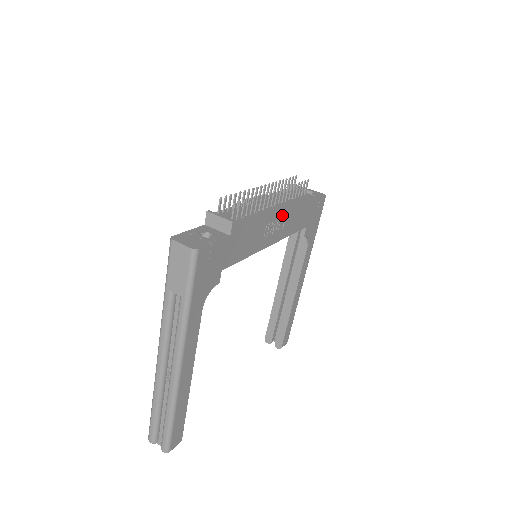
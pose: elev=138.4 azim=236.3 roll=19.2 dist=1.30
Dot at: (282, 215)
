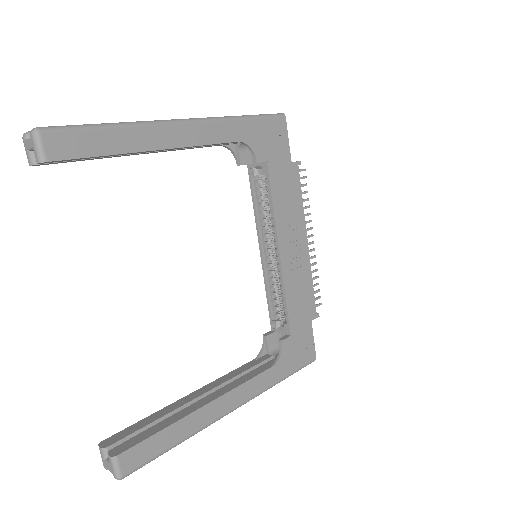
Dot at: (302, 257)
